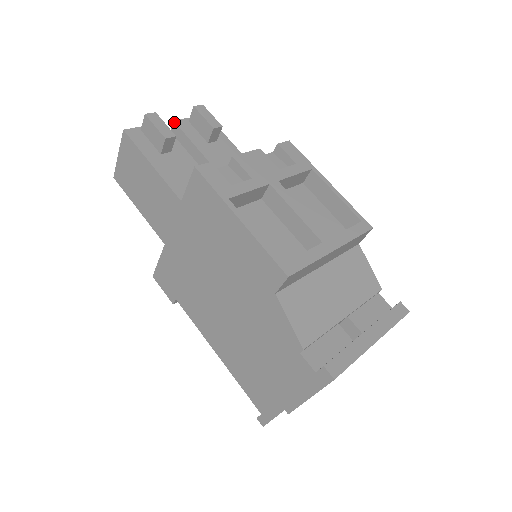
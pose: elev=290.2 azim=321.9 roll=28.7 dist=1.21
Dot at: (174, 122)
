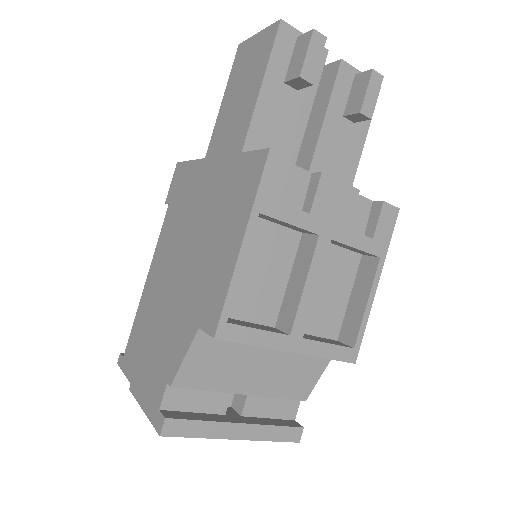
Dot at: (340, 61)
